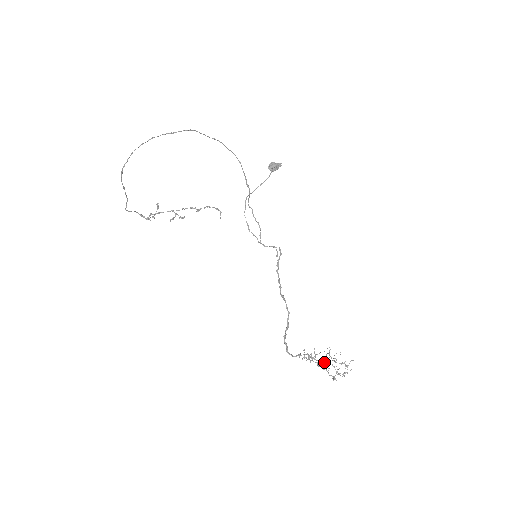
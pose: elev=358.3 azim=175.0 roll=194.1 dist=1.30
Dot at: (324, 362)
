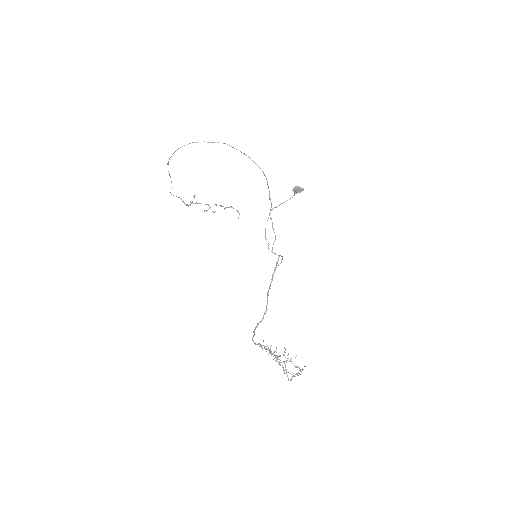
Dot at: (276, 356)
